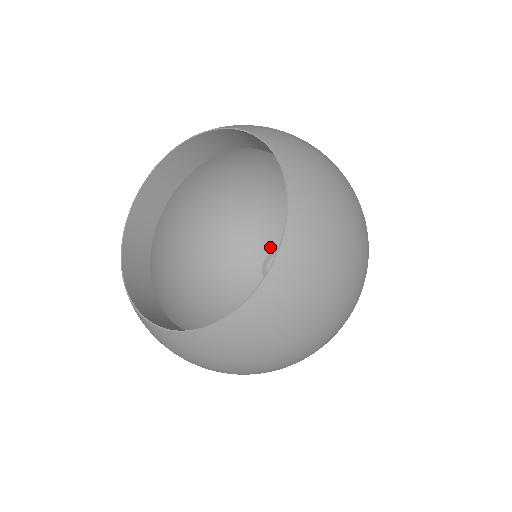
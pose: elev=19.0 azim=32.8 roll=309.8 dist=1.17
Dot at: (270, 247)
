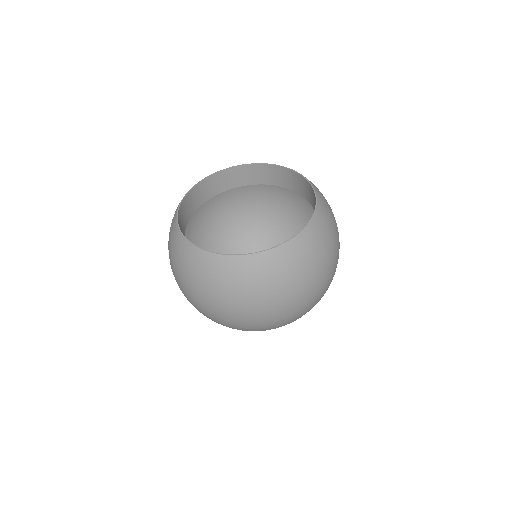
Dot at: occluded
